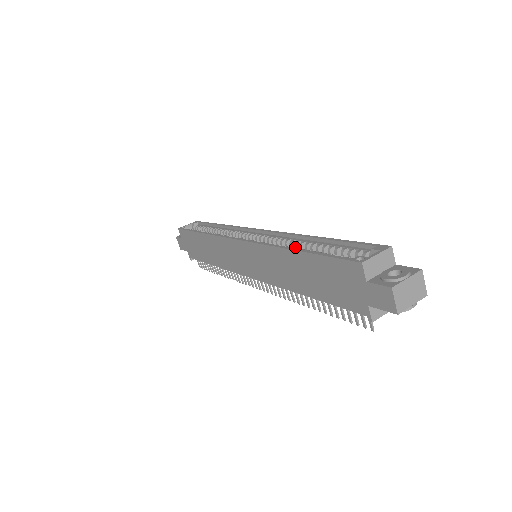
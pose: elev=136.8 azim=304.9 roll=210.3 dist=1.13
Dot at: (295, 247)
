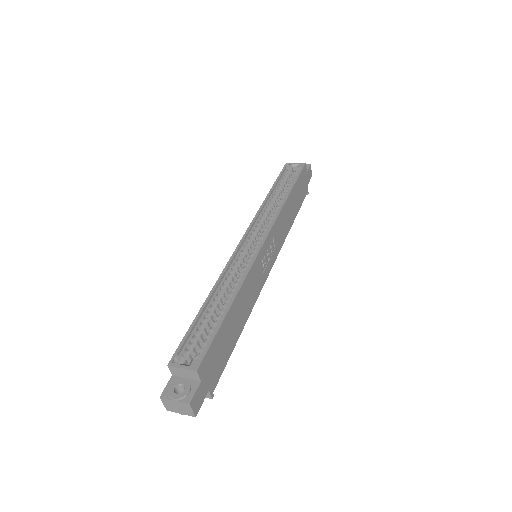
Dot at: (232, 290)
